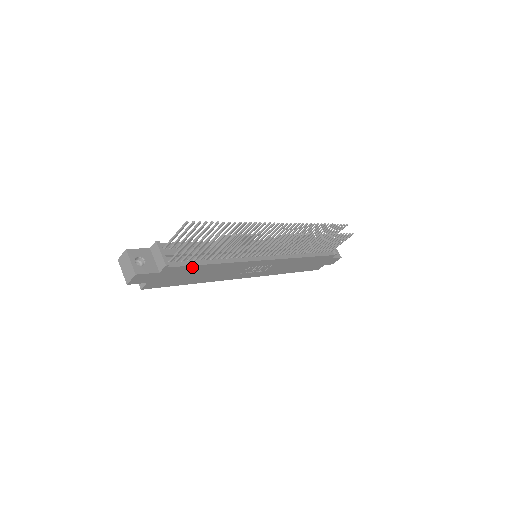
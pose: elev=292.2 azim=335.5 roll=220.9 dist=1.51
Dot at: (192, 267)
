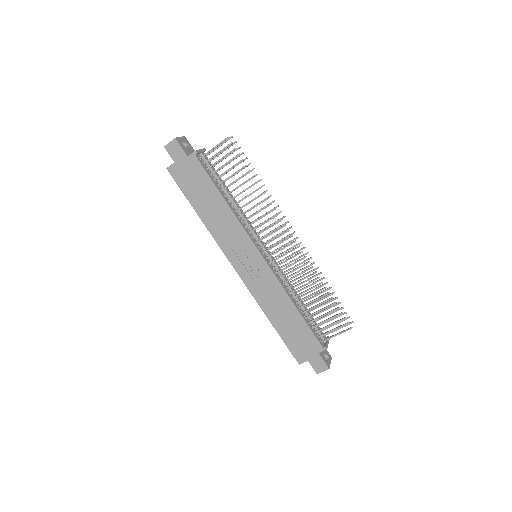
Dot at: (208, 180)
